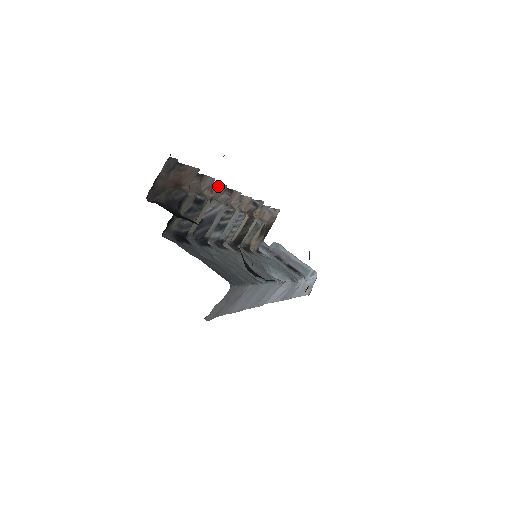
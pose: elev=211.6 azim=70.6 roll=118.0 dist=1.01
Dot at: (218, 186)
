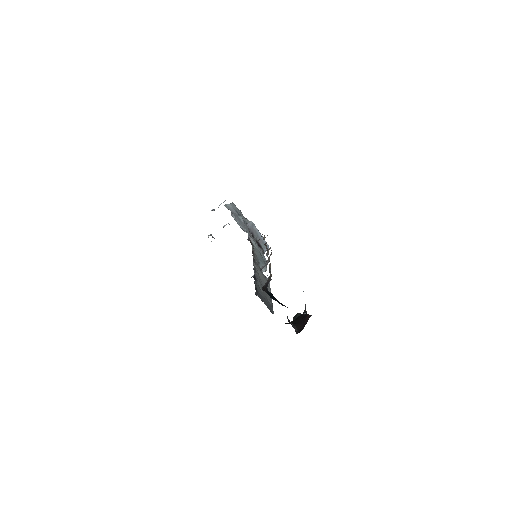
Dot at: occluded
